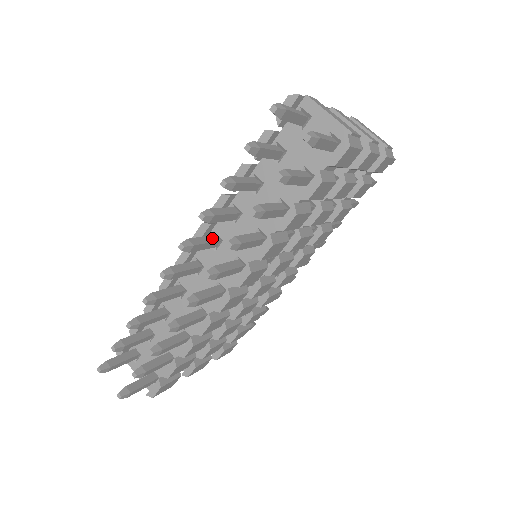
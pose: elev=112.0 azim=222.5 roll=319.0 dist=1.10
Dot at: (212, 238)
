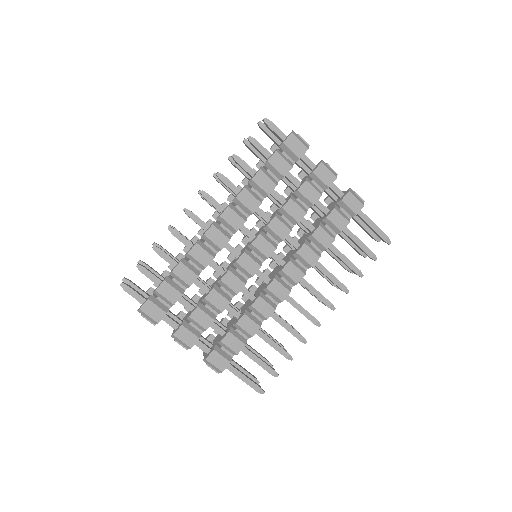
Dot at: occluded
